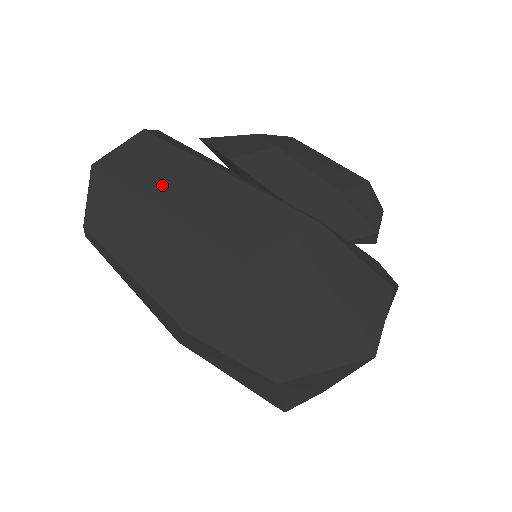
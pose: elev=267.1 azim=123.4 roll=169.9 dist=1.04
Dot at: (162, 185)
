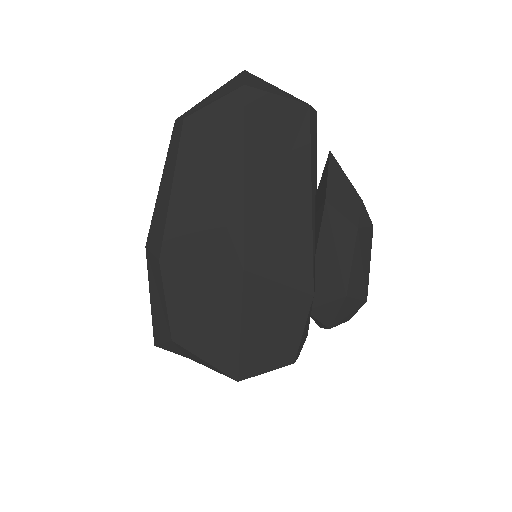
Dot at: (268, 161)
